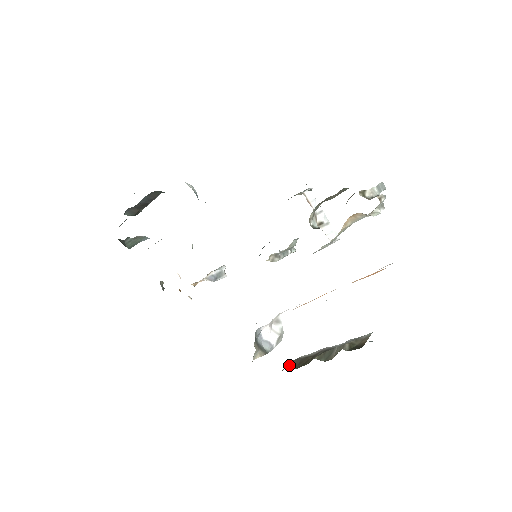
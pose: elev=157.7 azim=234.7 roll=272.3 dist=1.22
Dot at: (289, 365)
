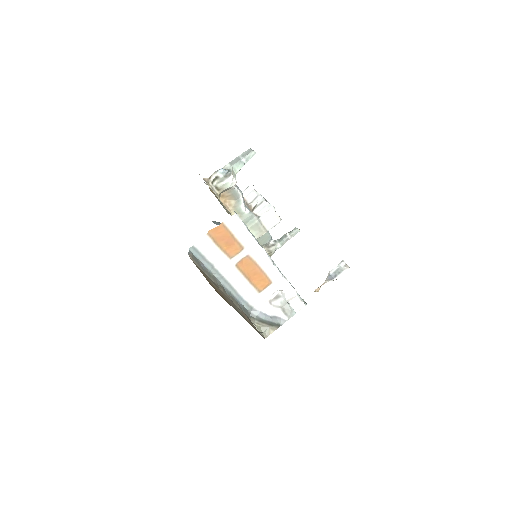
Dot at: occluded
